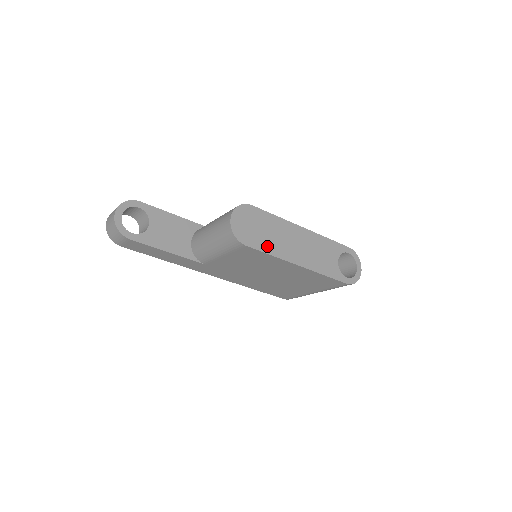
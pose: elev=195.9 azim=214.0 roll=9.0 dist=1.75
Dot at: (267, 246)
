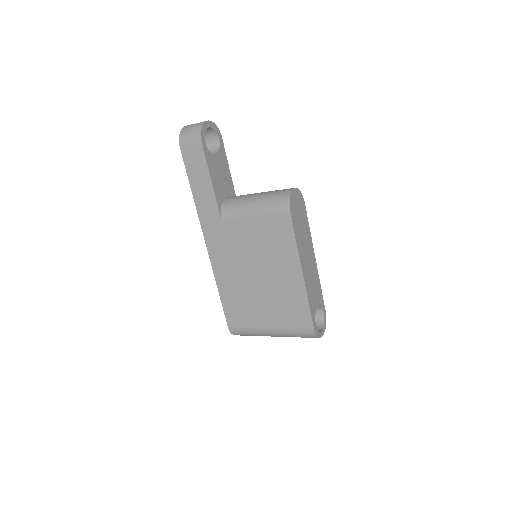
Dot at: (297, 233)
